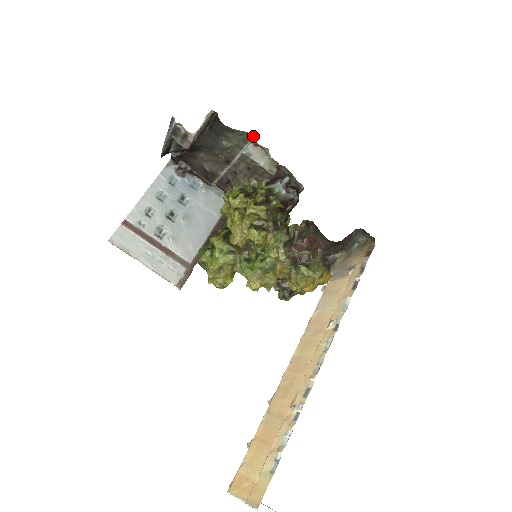
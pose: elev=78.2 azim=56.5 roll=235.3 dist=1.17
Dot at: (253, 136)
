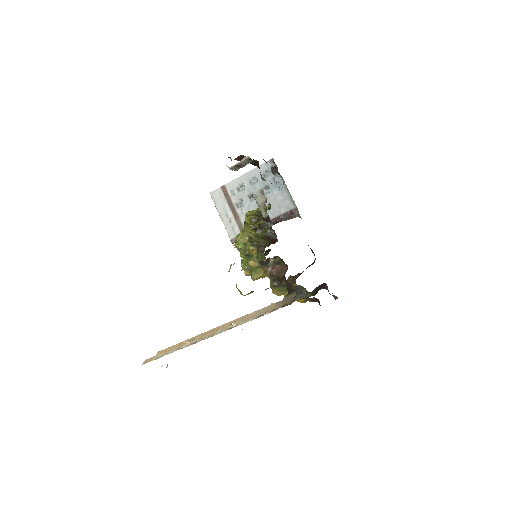
Dot at: occluded
